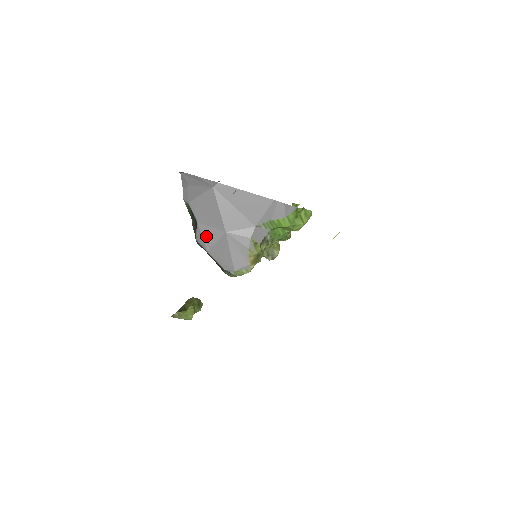
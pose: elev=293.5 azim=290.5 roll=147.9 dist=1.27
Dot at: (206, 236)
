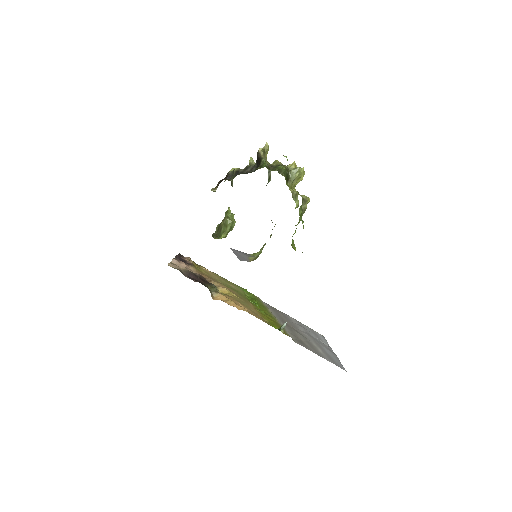
Dot at: occluded
